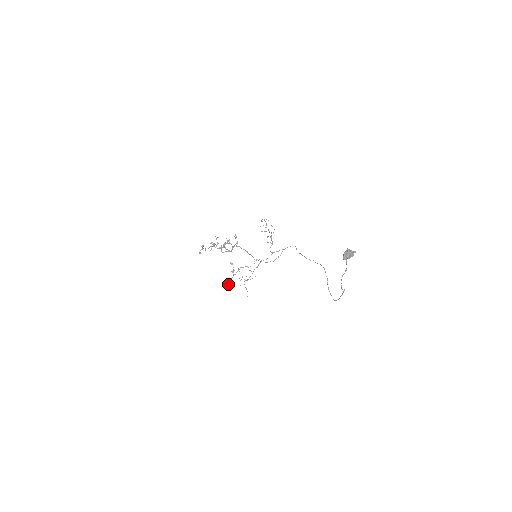
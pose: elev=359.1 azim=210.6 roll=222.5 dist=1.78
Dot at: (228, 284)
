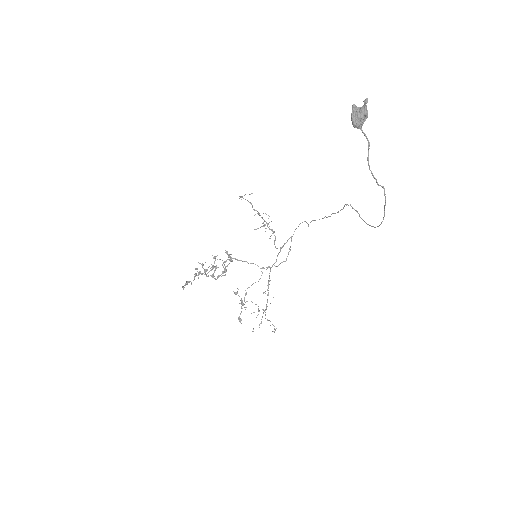
Dot at: (240, 320)
